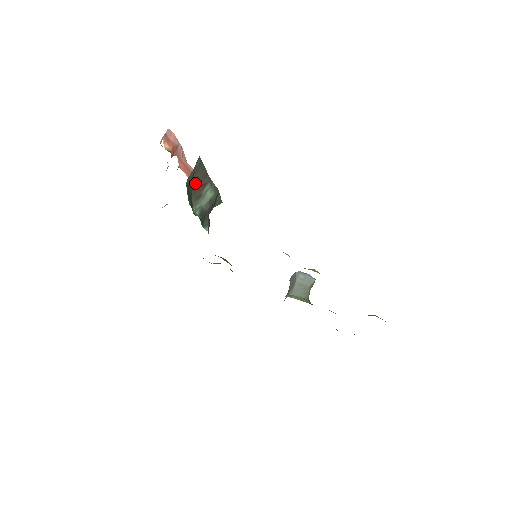
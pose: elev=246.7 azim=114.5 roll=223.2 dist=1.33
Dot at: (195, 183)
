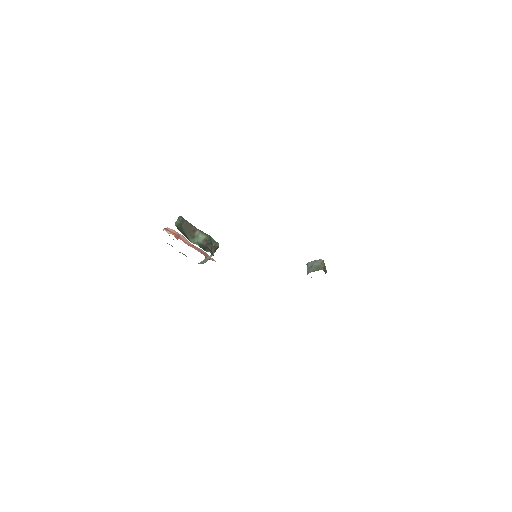
Dot at: (185, 229)
